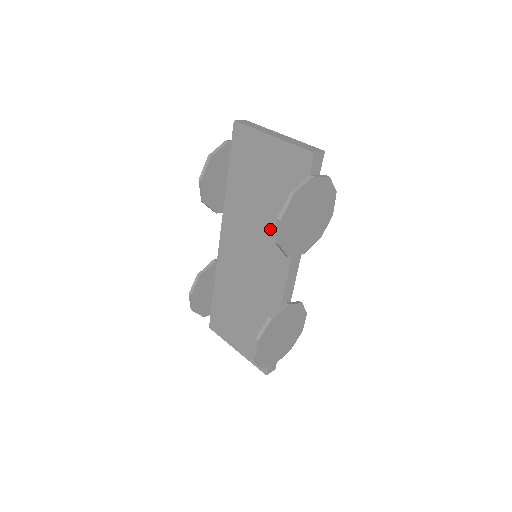
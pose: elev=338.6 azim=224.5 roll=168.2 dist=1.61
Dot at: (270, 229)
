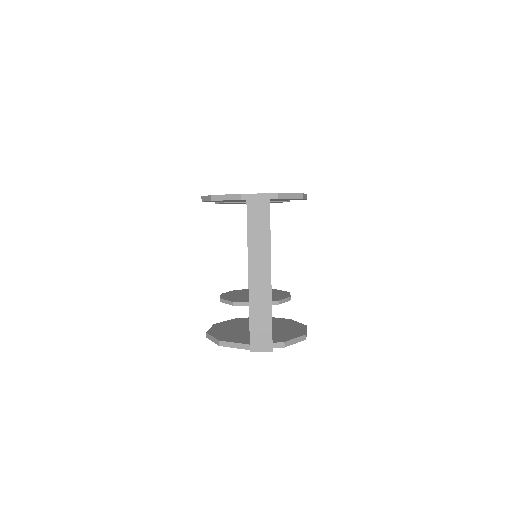
Dot at: occluded
